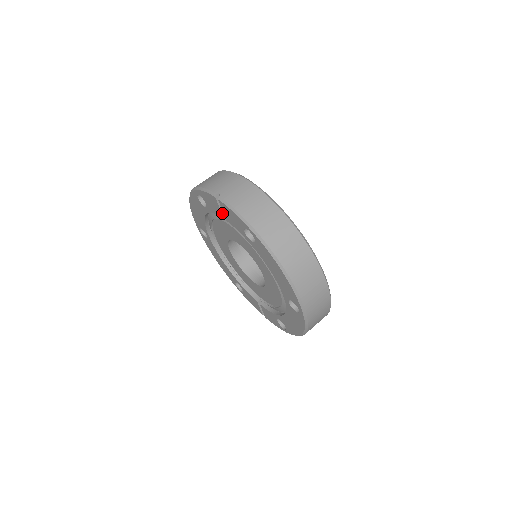
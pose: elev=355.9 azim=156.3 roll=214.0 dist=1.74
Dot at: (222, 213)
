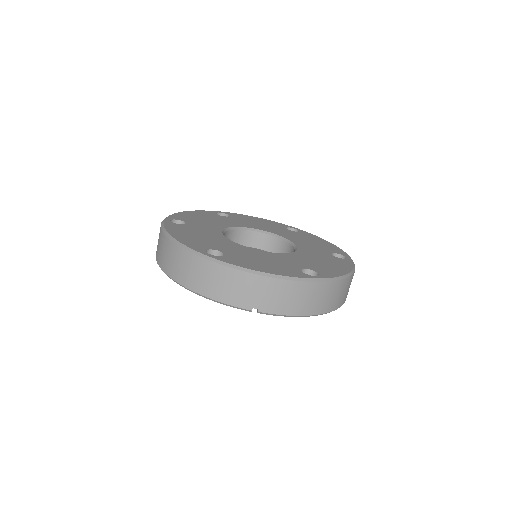
Dot at: occluded
